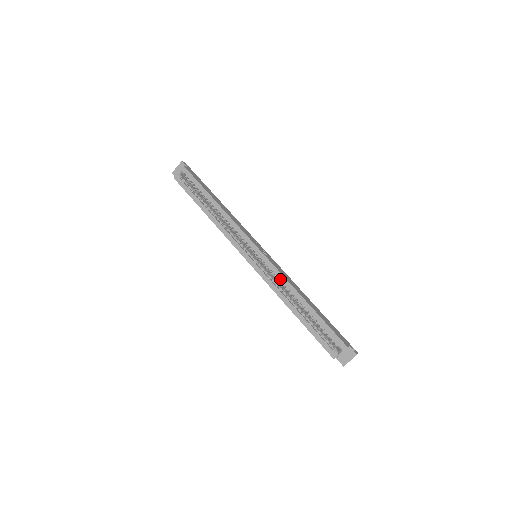
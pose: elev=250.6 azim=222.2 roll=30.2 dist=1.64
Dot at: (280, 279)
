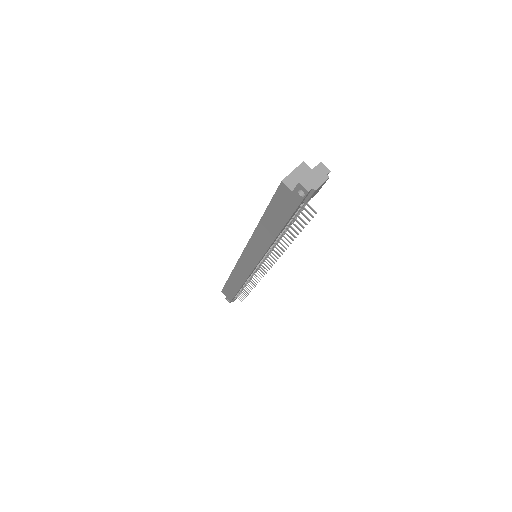
Dot at: occluded
